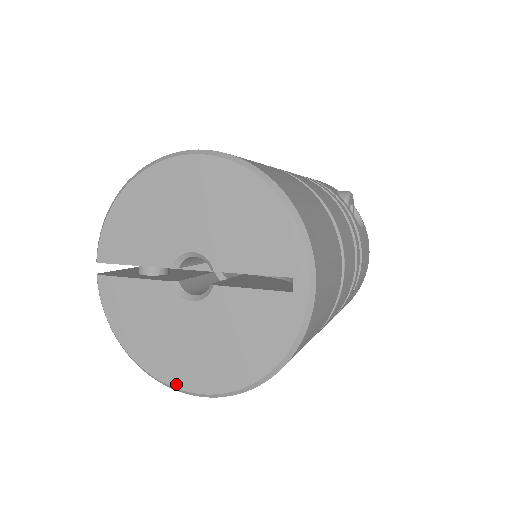
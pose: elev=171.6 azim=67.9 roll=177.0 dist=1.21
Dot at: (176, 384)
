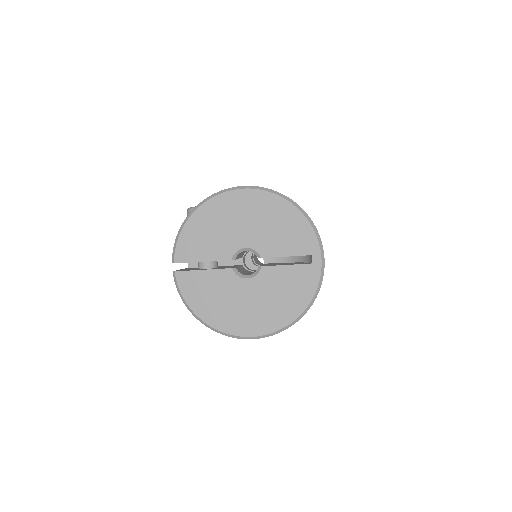
Dot at: (240, 334)
